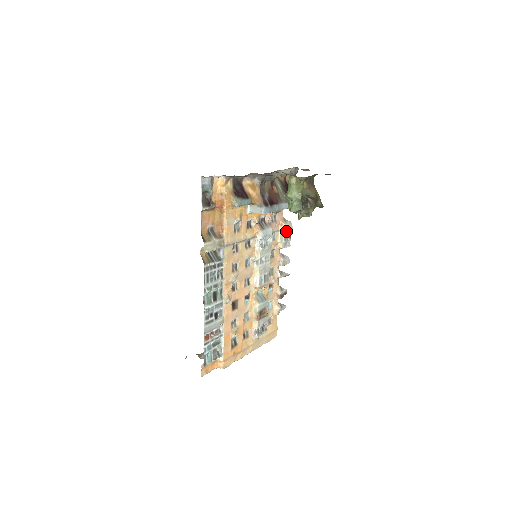
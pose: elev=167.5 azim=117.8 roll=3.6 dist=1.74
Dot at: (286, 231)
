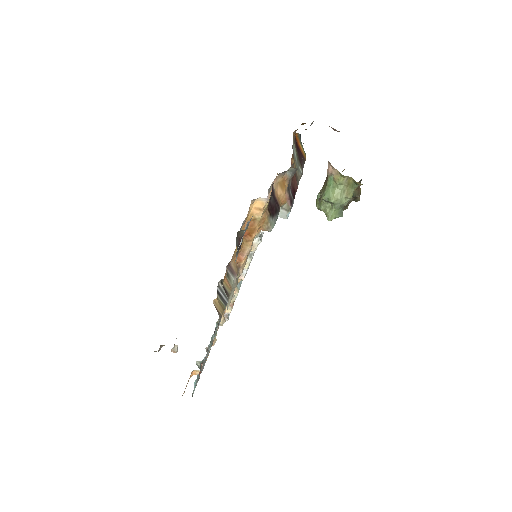
Dot at: occluded
